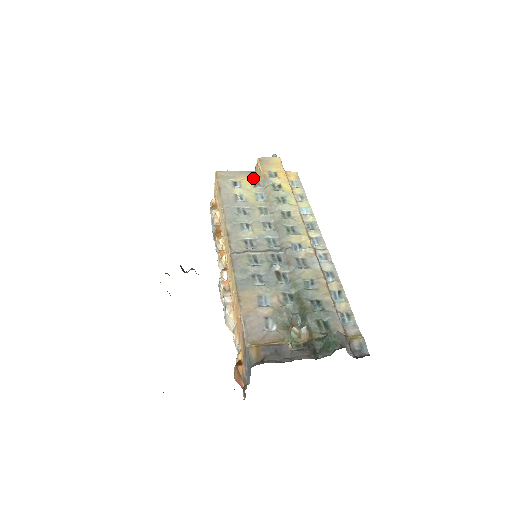
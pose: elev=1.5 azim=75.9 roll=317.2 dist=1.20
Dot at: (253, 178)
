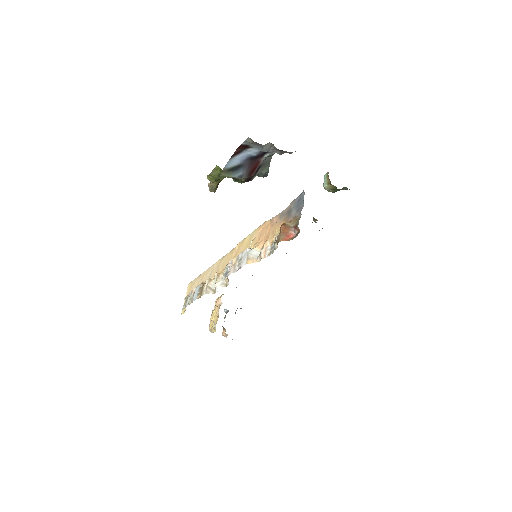
Dot at: occluded
